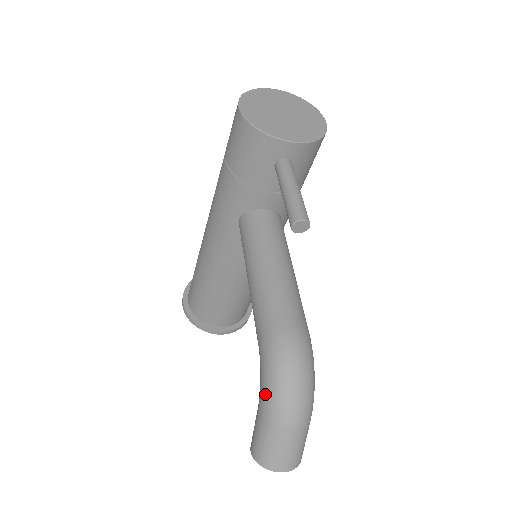
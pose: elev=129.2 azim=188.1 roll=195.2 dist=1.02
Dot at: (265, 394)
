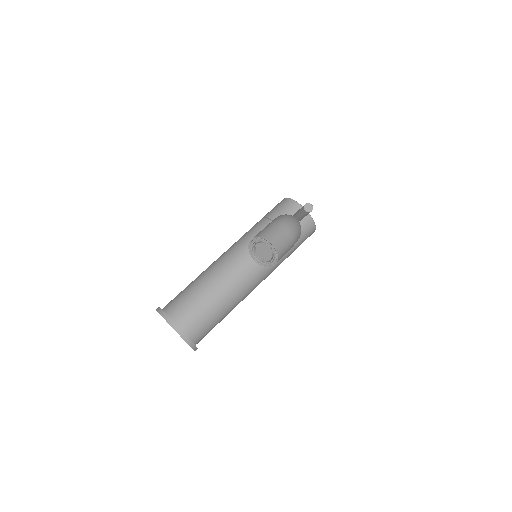
Dot at: (277, 218)
